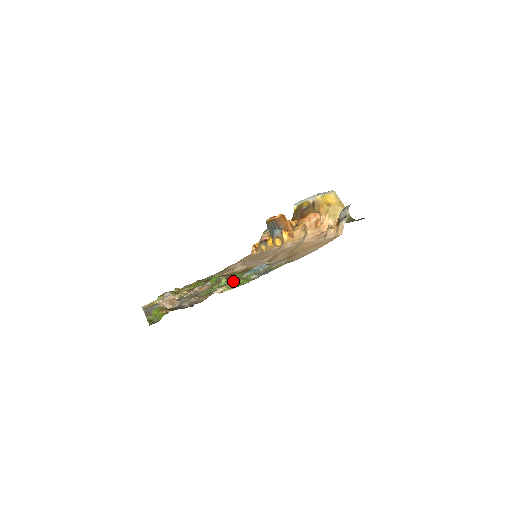
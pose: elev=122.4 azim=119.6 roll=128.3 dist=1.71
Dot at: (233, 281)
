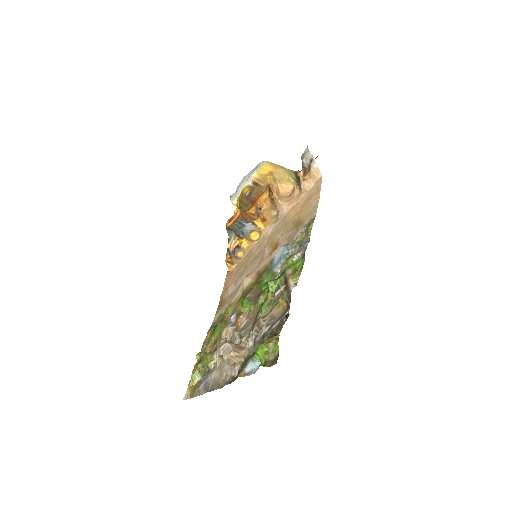
Dot at: (287, 273)
